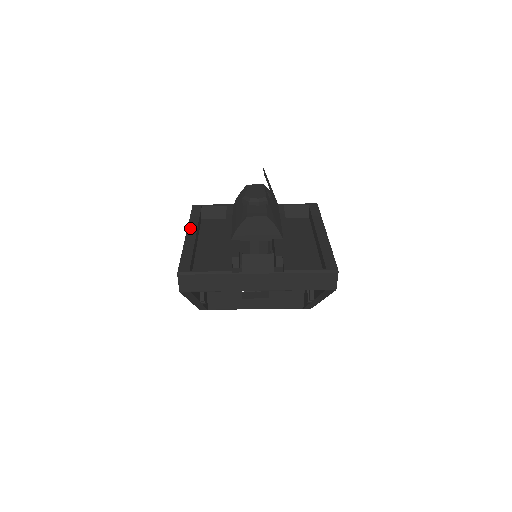
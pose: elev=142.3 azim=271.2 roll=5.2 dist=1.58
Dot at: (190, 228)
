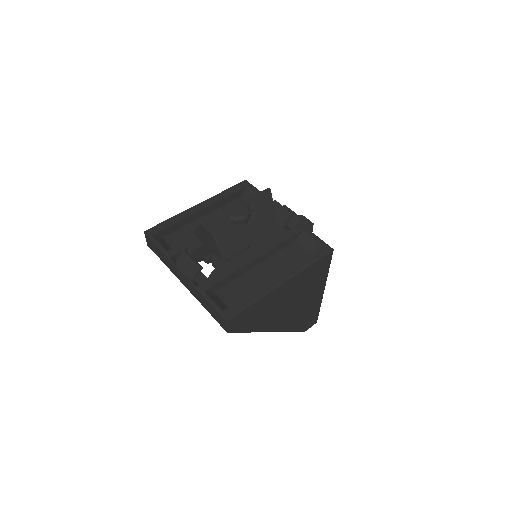
Dot at: (208, 200)
